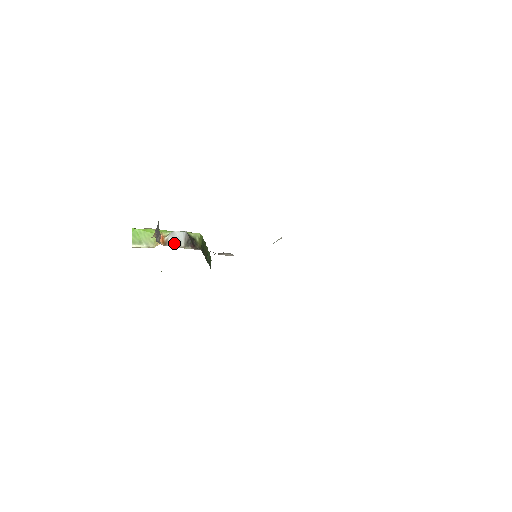
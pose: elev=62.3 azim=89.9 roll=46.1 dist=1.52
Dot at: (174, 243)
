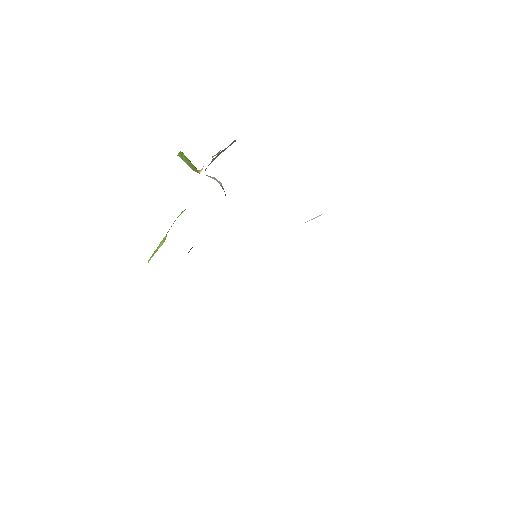
Dot at: occluded
